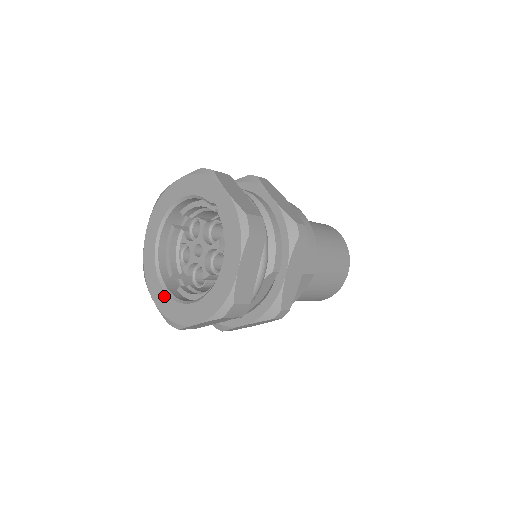
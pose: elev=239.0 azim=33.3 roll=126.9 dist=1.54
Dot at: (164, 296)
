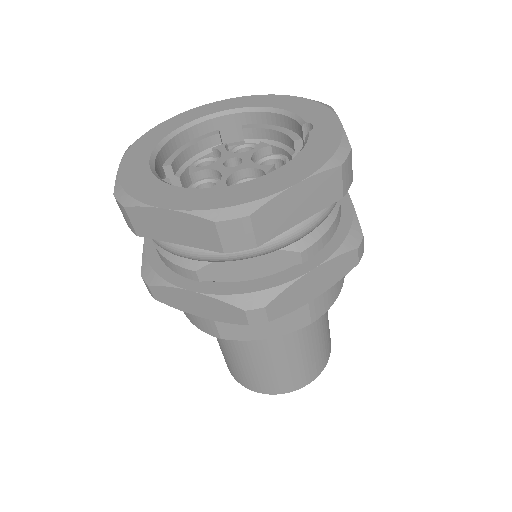
Dot at: (143, 166)
